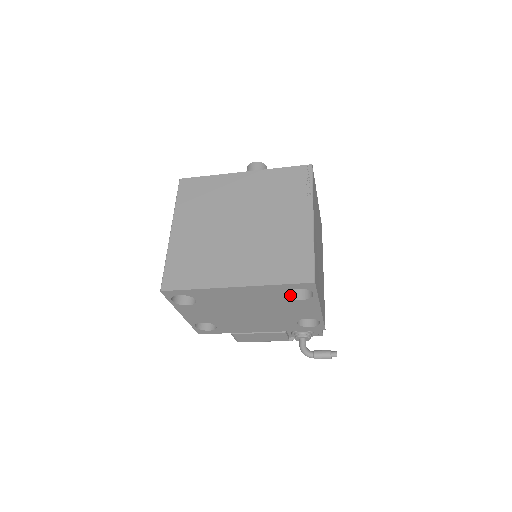
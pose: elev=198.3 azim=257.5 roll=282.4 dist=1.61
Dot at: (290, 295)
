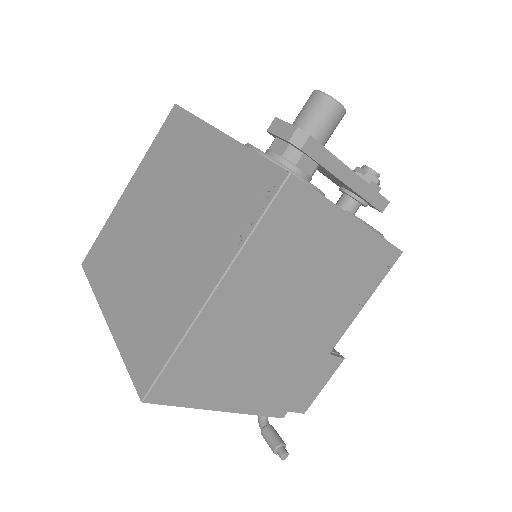
Dot at: occluded
